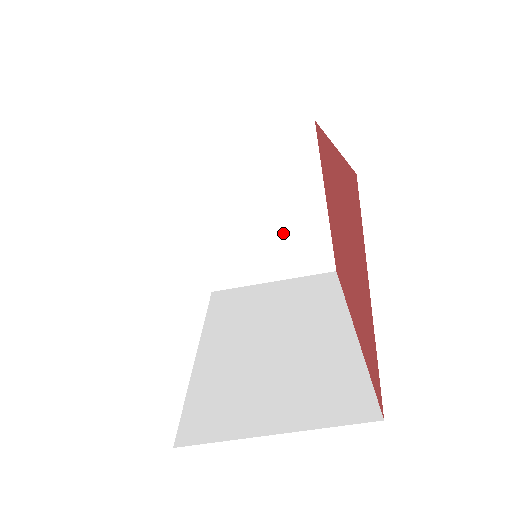
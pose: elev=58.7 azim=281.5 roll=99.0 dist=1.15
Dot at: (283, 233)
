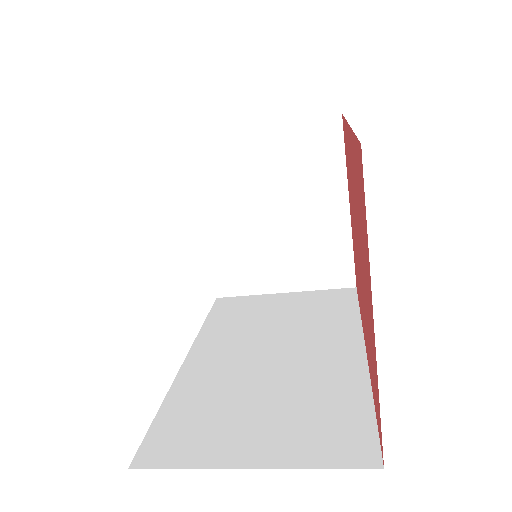
Dot at: (299, 239)
